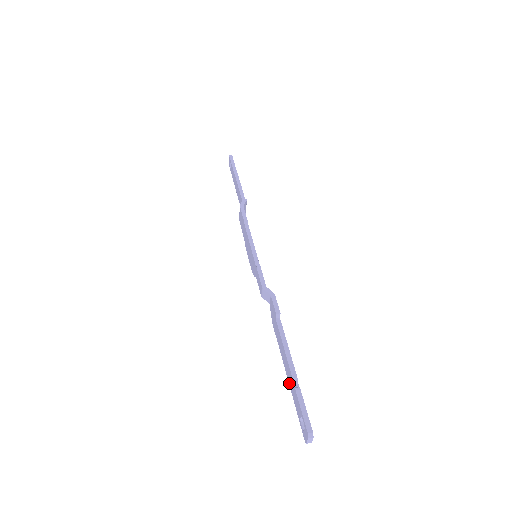
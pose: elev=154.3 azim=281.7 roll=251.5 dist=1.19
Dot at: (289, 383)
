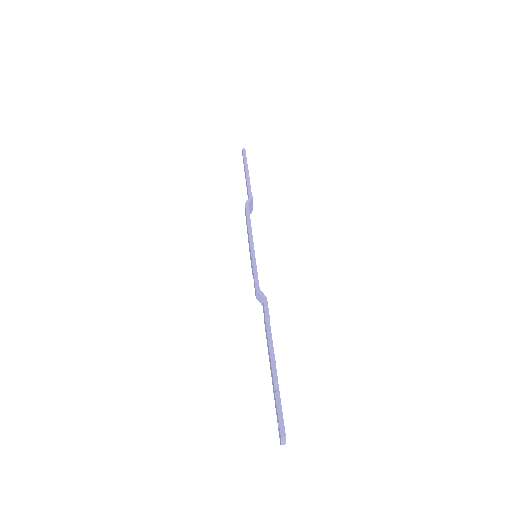
Dot at: occluded
